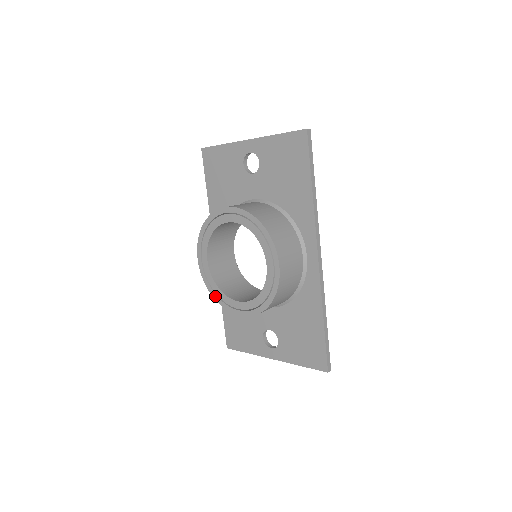
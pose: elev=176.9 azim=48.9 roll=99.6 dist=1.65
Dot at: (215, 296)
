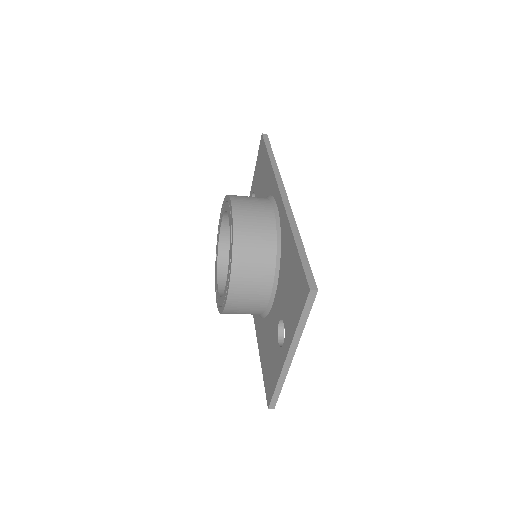
Dot at: (220, 310)
